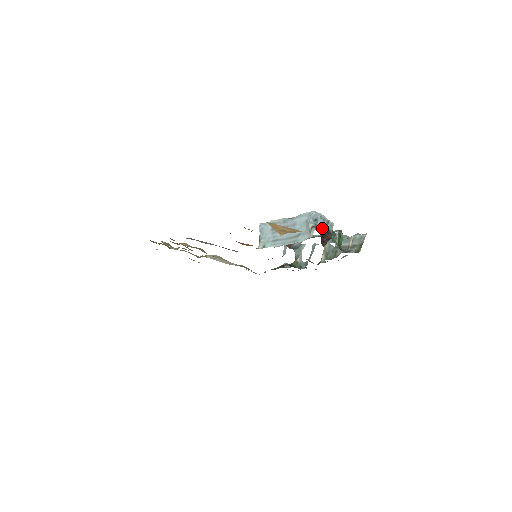
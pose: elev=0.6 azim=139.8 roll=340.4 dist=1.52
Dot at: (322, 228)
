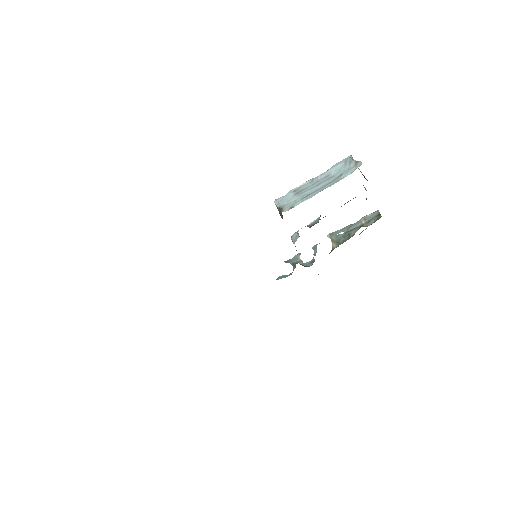
Dot at: (360, 171)
